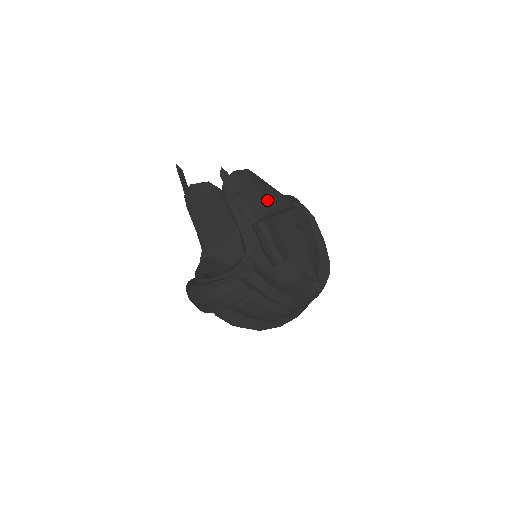
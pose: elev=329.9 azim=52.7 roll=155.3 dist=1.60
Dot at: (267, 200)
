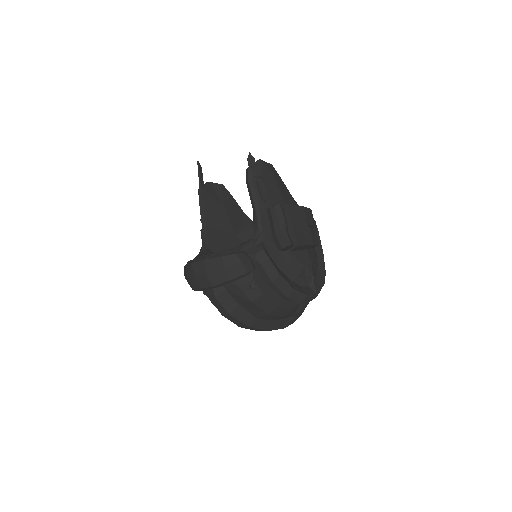
Dot at: (283, 194)
